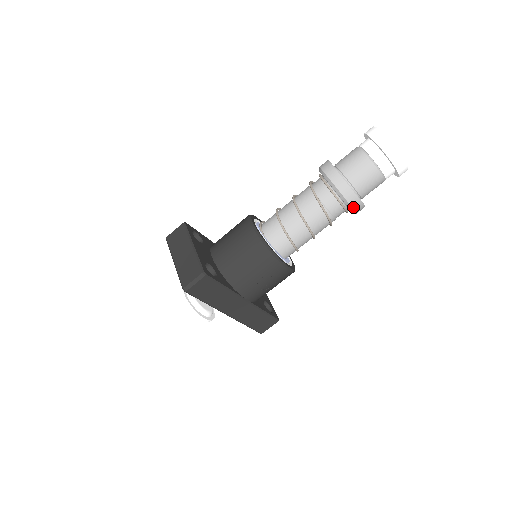
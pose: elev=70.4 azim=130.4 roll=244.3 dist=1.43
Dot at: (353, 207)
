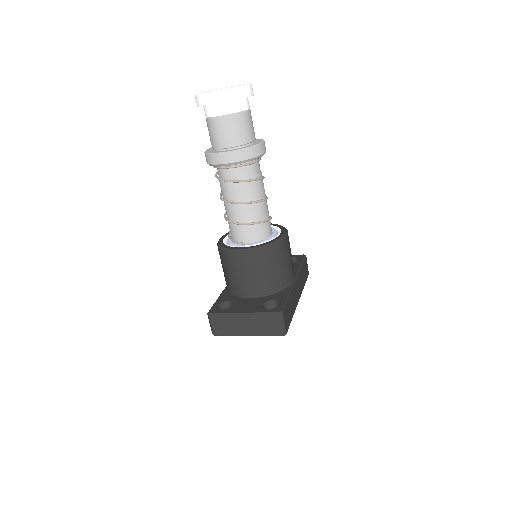
Dot at: (265, 152)
